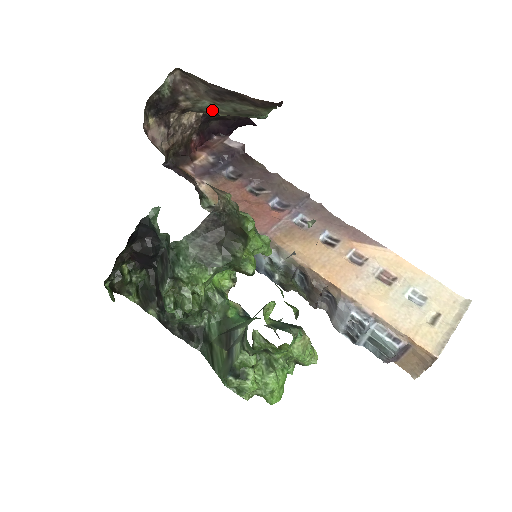
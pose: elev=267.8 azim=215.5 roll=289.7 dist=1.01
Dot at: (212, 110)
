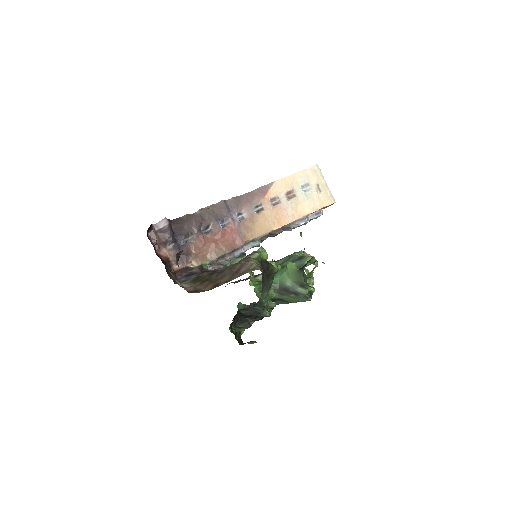
Dot at: occluded
